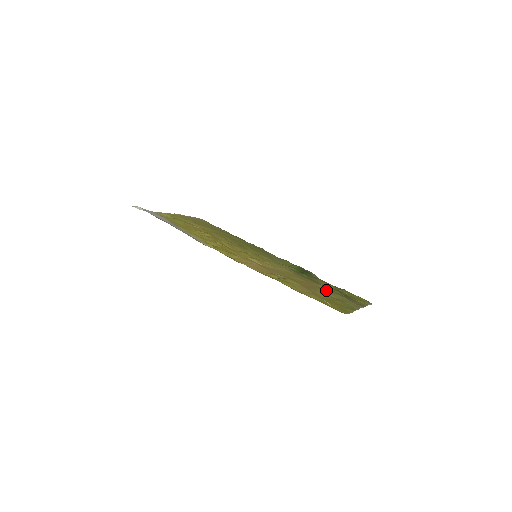
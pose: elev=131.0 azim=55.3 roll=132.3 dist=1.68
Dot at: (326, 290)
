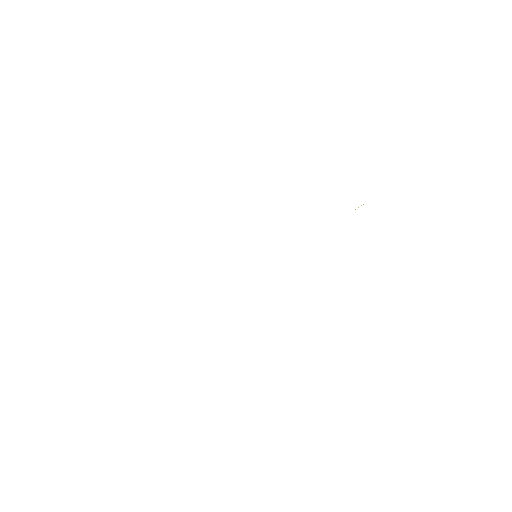
Dot at: occluded
